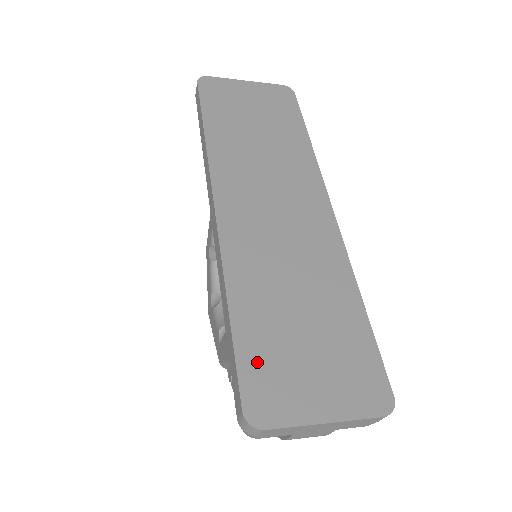
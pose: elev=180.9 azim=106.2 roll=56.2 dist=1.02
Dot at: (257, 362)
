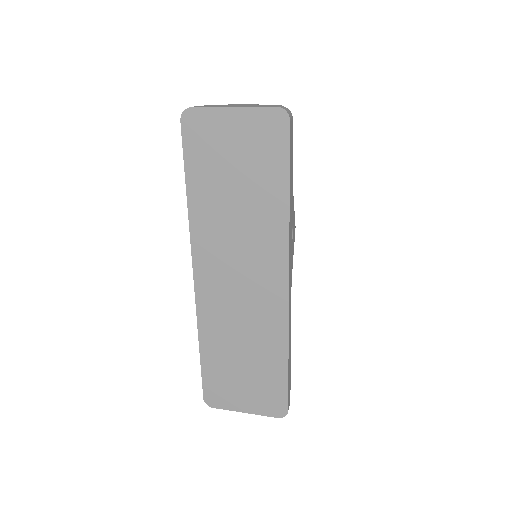
Dot at: (213, 380)
